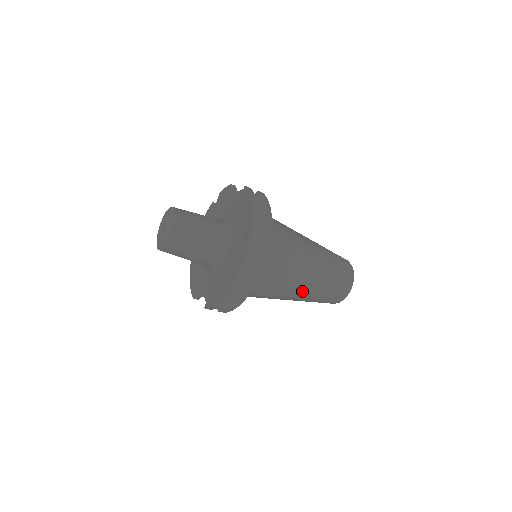
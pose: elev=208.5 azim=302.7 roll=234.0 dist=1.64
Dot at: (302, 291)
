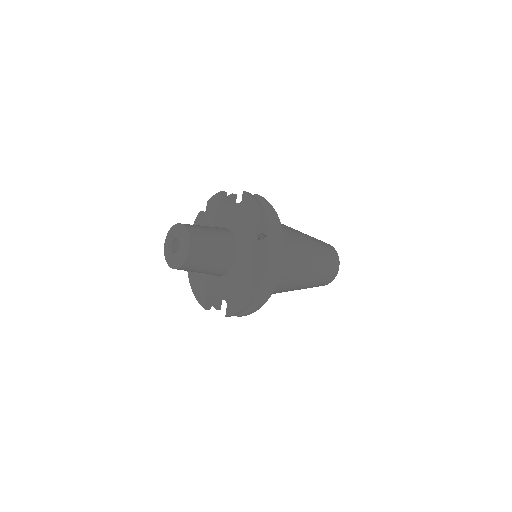
Dot at: (304, 280)
